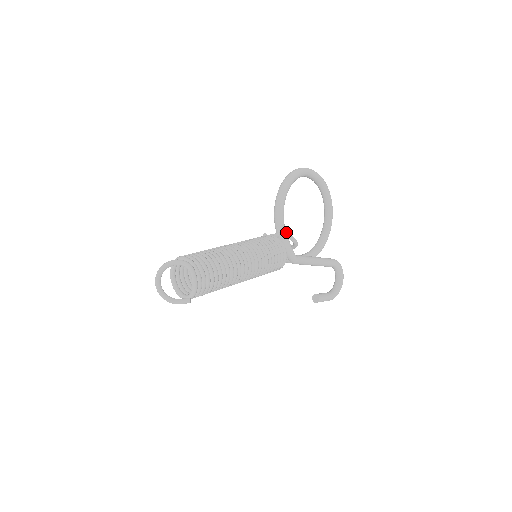
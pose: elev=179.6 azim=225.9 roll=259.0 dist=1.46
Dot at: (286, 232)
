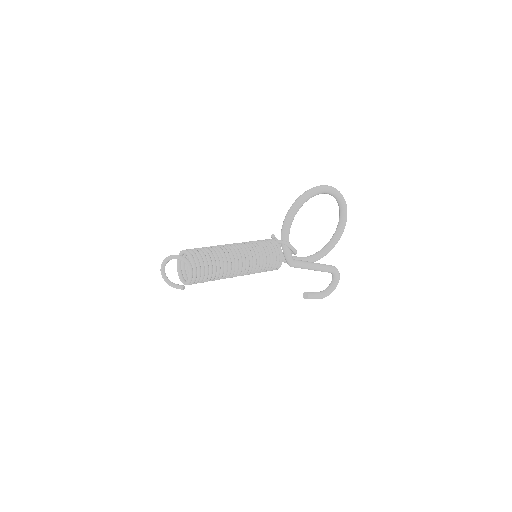
Dot at: (288, 242)
